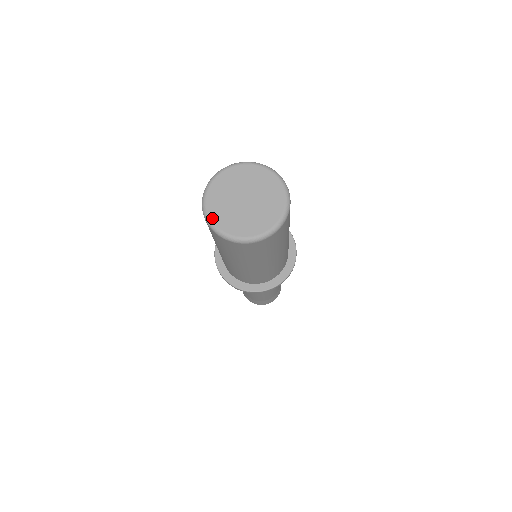
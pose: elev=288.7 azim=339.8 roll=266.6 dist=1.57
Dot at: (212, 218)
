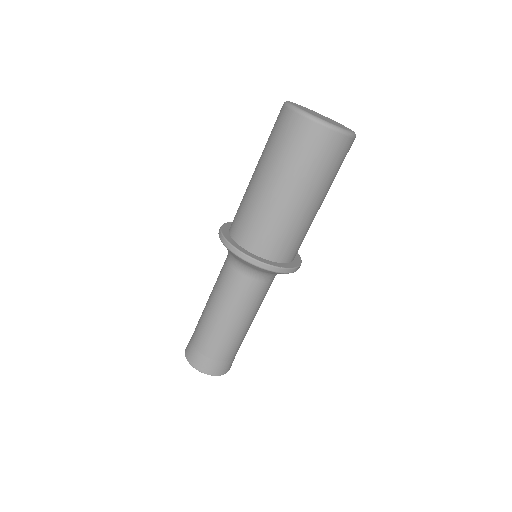
Dot at: (310, 113)
